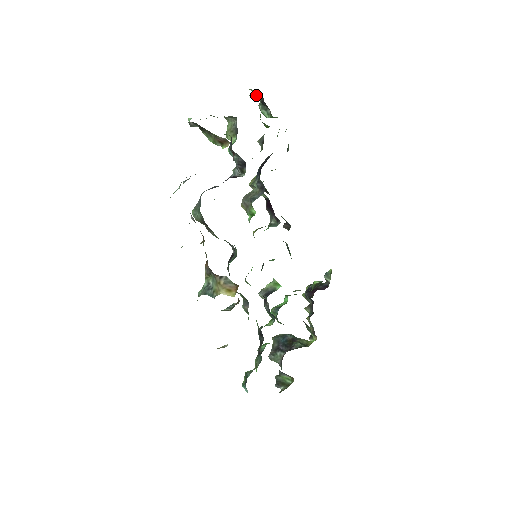
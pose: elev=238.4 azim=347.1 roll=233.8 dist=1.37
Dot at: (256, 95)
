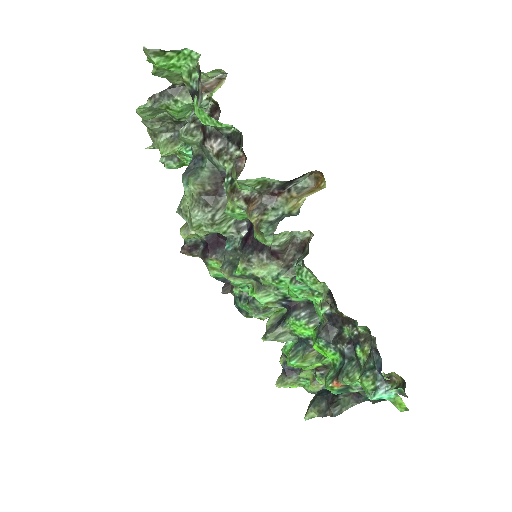
Dot at: occluded
